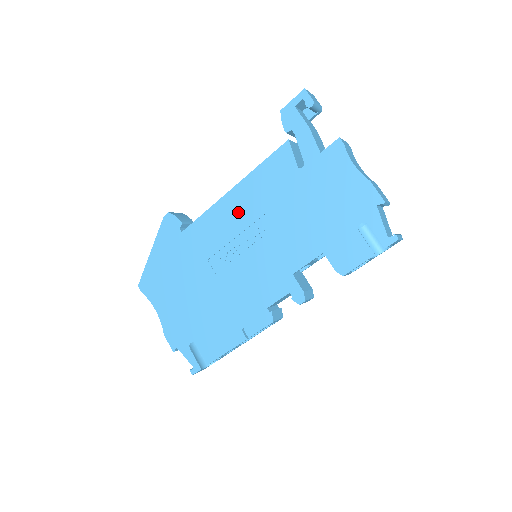
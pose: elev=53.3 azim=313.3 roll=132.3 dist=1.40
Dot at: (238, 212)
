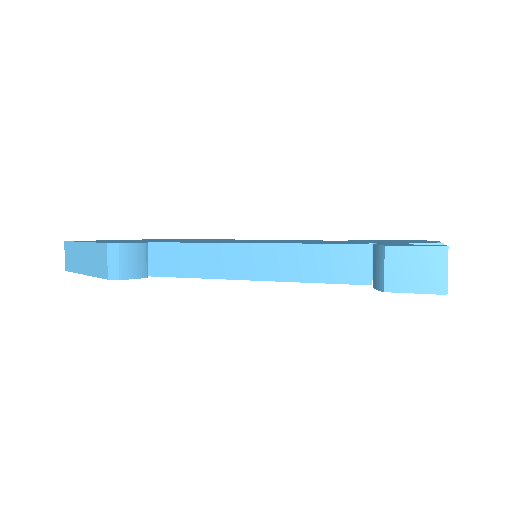
Dot at: occluded
